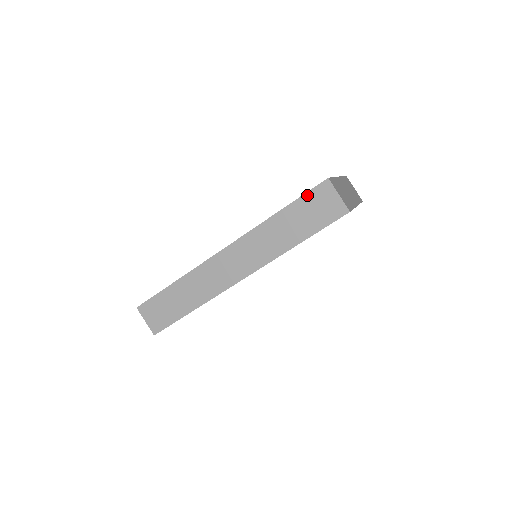
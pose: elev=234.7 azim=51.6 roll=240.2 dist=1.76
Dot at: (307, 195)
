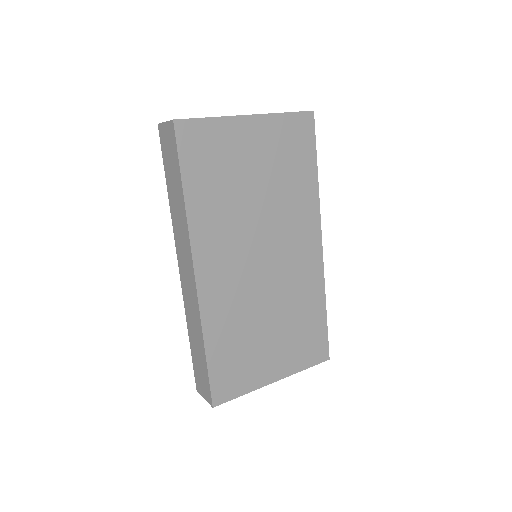
Dot at: (163, 154)
